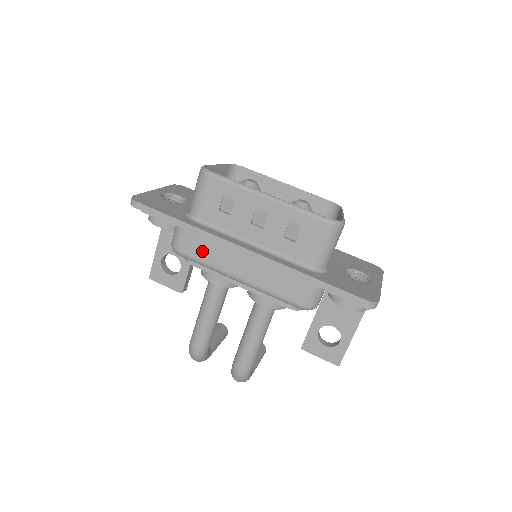
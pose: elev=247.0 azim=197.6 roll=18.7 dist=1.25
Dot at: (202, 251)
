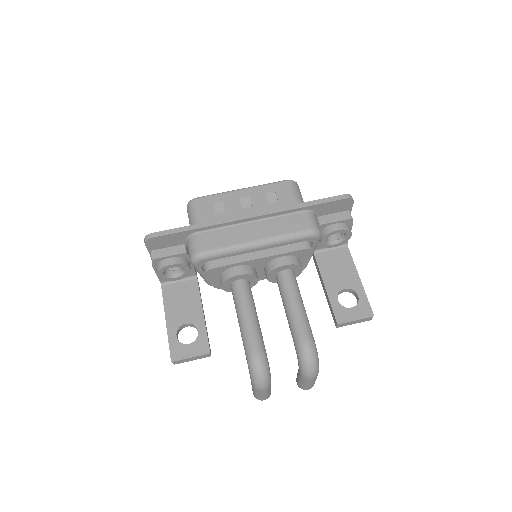
Dot at: (219, 240)
